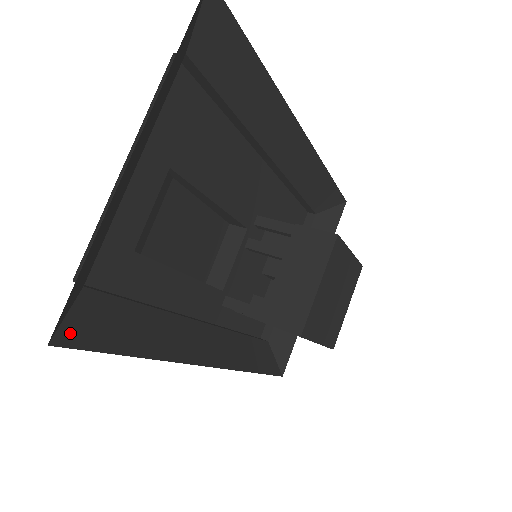
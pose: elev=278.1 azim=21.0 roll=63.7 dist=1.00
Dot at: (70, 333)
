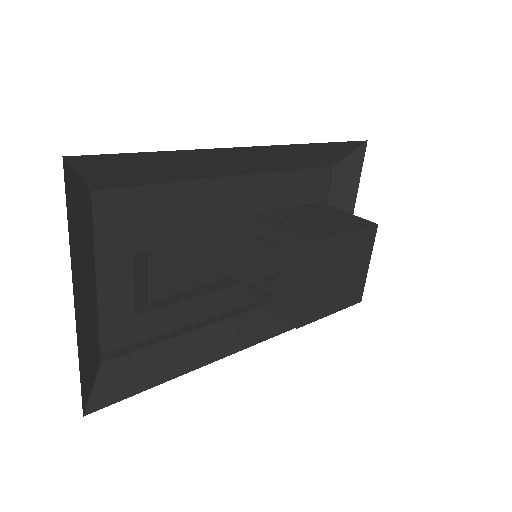
Dot at: (98, 400)
